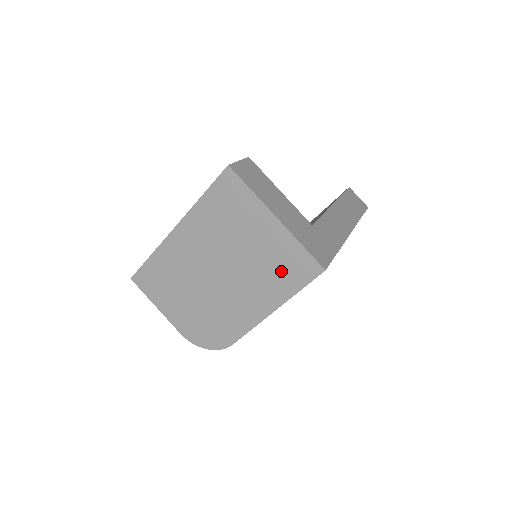
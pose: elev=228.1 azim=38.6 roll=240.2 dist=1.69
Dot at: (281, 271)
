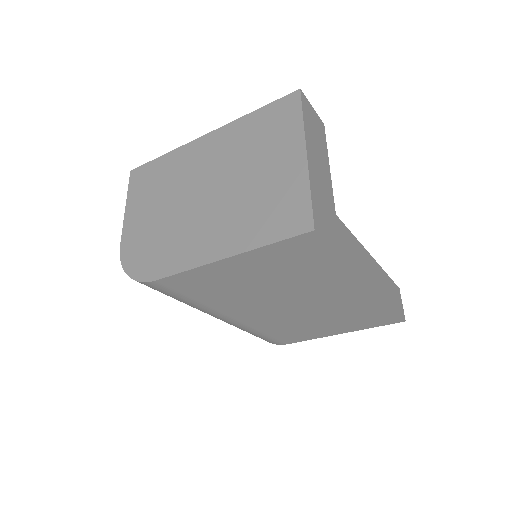
Dot at: (267, 213)
